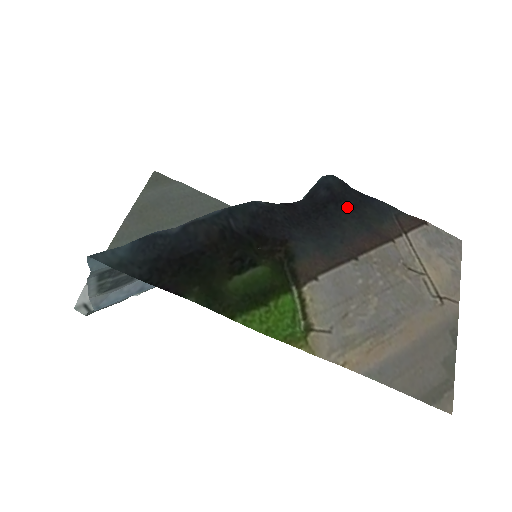
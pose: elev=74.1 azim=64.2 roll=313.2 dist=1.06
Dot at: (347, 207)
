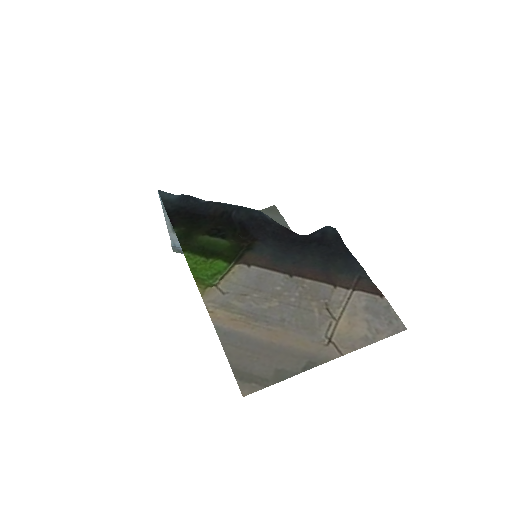
Dot at: (325, 250)
